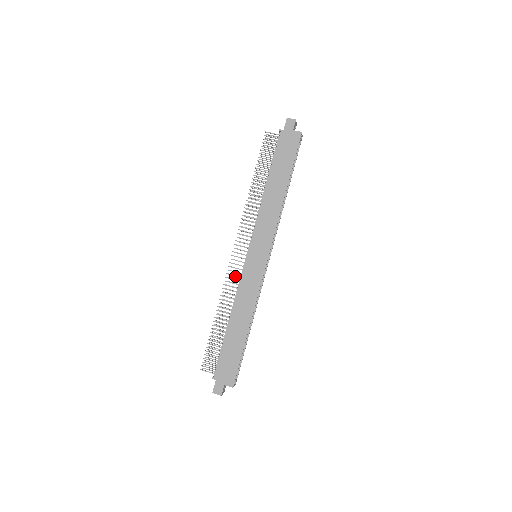
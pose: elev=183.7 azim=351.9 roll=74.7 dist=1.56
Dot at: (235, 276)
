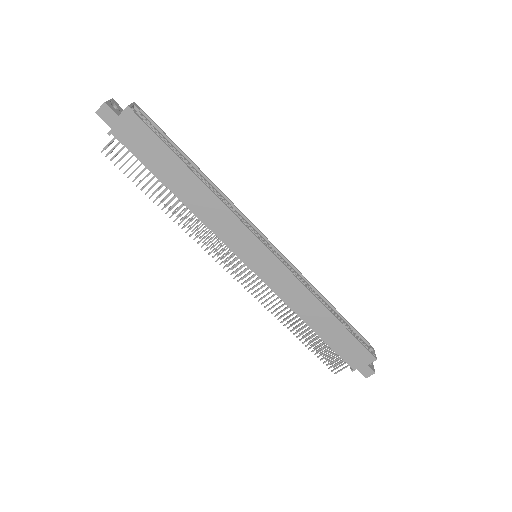
Dot at: occluded
